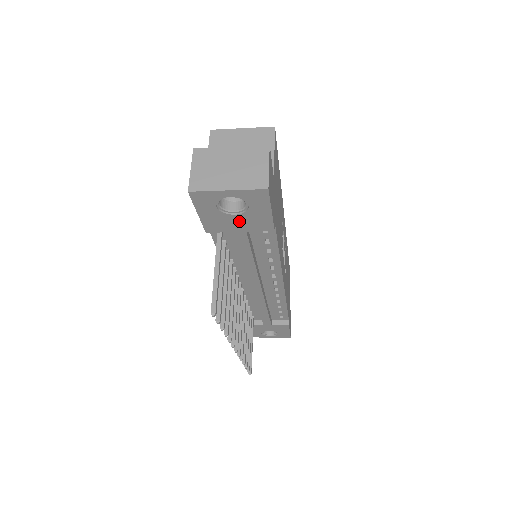
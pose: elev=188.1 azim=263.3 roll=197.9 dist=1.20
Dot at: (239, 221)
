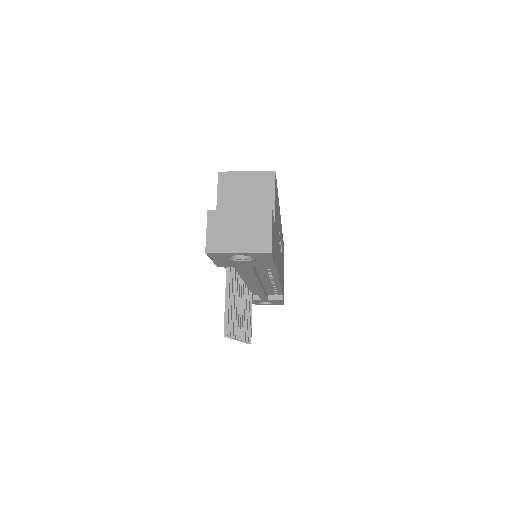
Dot at: (246, 263)
